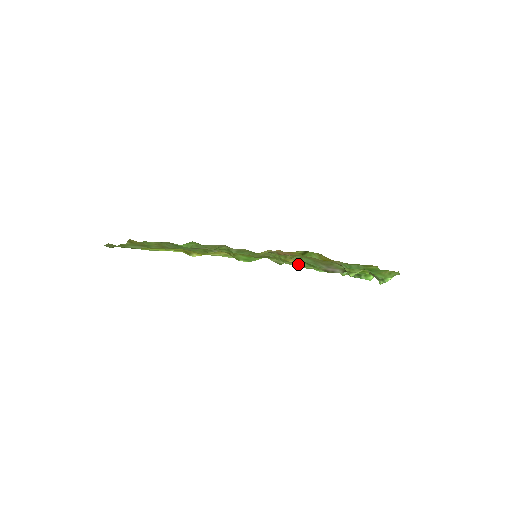
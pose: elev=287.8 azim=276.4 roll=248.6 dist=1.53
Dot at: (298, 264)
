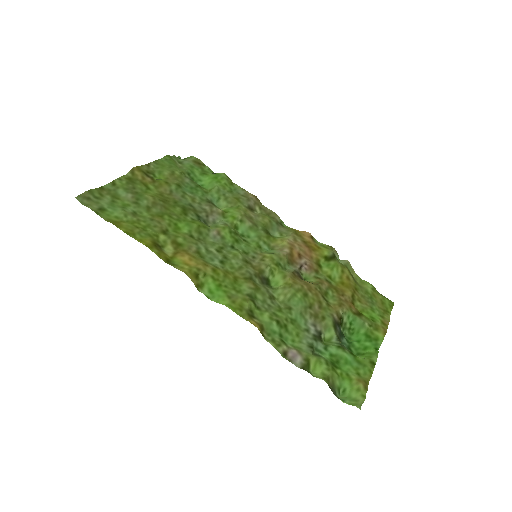
Dot at: (264, 325)
